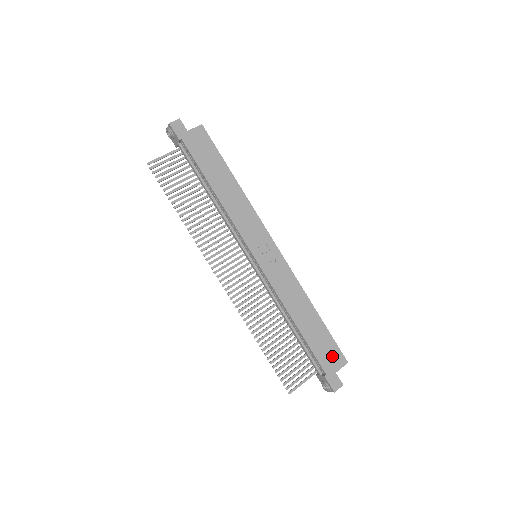
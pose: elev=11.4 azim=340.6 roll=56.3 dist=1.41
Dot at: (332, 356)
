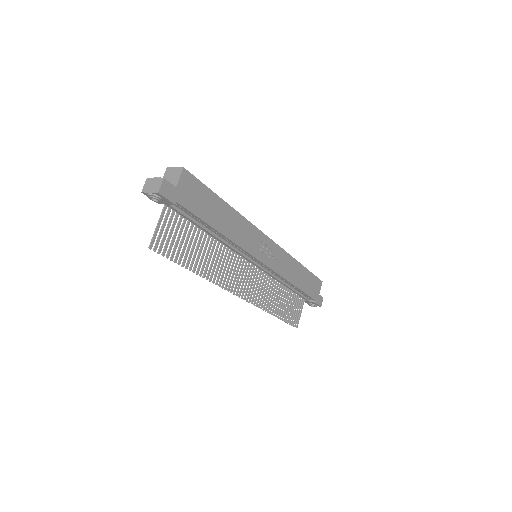
Dot at: (315, 286)
